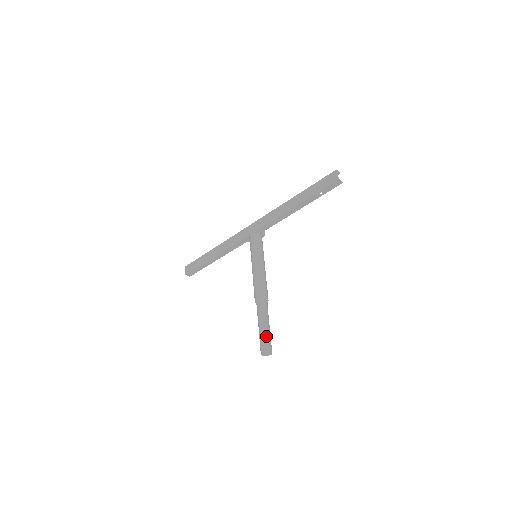
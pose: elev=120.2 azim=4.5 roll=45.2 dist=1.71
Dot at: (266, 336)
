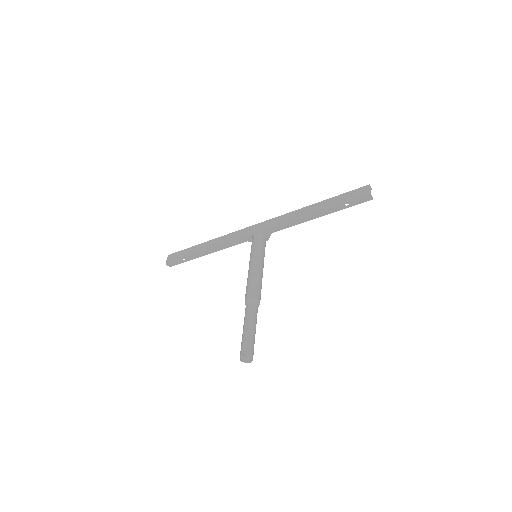
Dot at: (251, 339)
